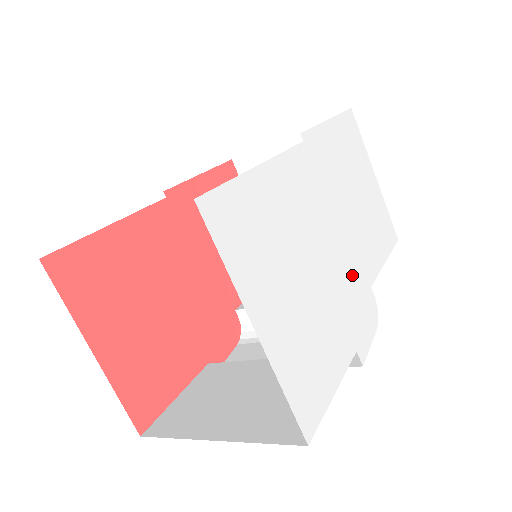
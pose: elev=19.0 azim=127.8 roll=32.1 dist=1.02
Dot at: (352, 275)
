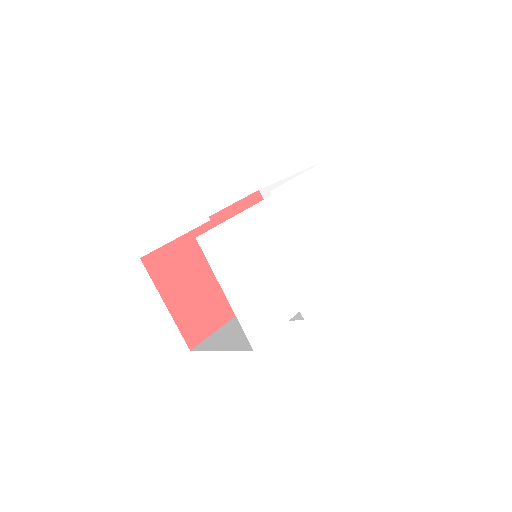
Dot at: (303, 269)
